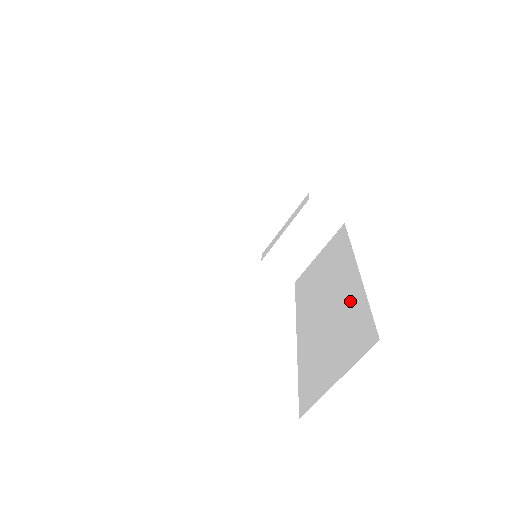
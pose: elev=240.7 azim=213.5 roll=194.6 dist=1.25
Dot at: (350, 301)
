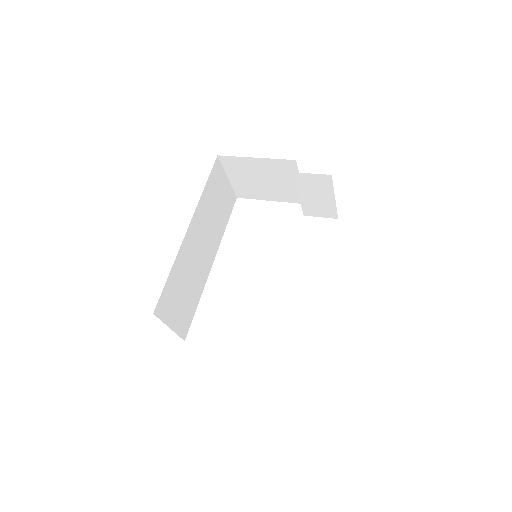
Dot at: occluded
